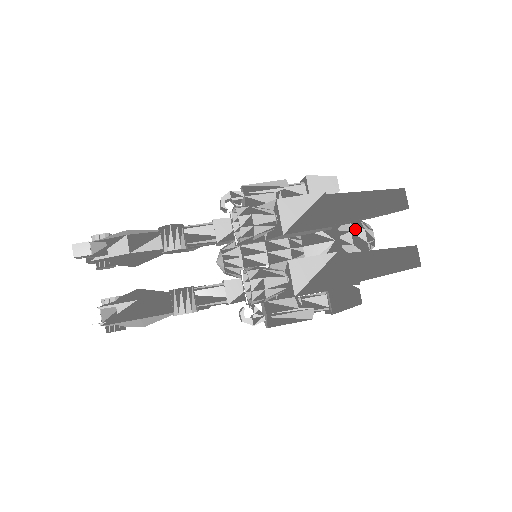
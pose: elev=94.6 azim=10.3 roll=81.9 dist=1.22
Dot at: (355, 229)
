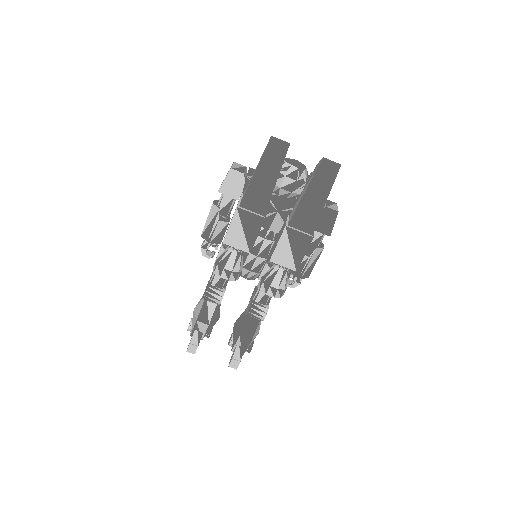
Dot at: (280, 183)
